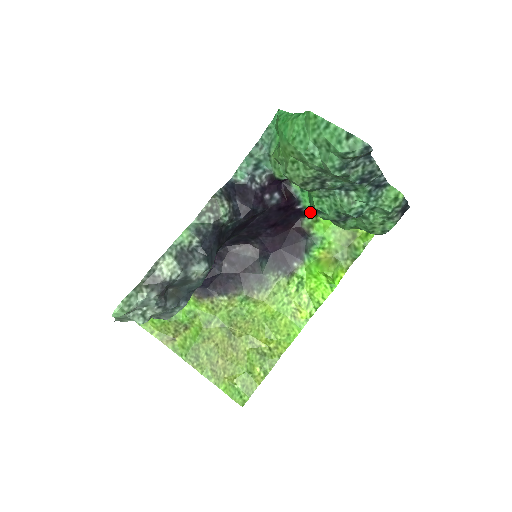
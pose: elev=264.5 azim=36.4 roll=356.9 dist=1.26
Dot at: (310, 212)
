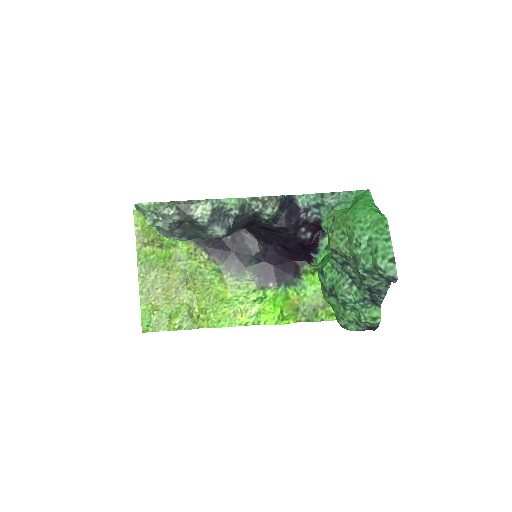
Dot at: (316, 265)
